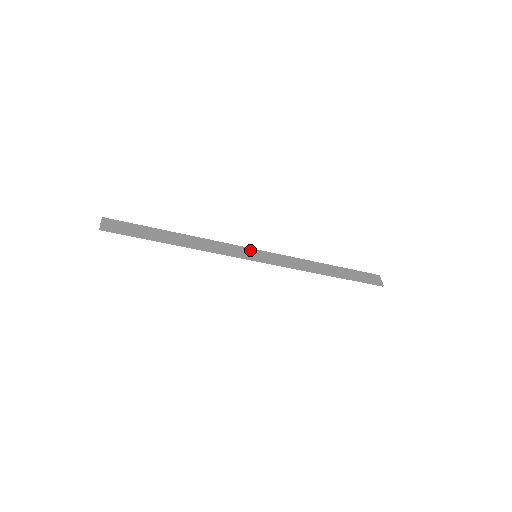
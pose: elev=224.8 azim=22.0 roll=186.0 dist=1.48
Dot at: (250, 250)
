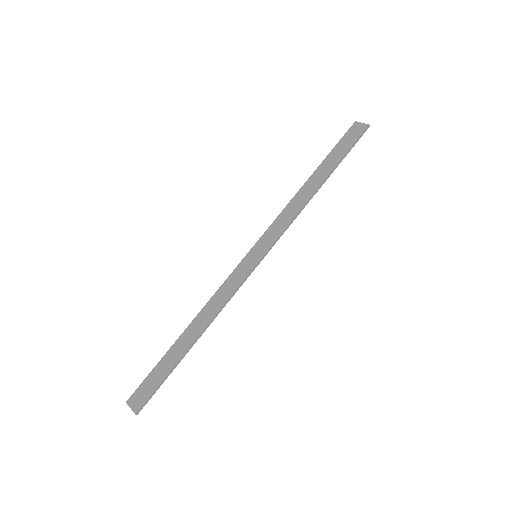
Dot at: (246, 259)
